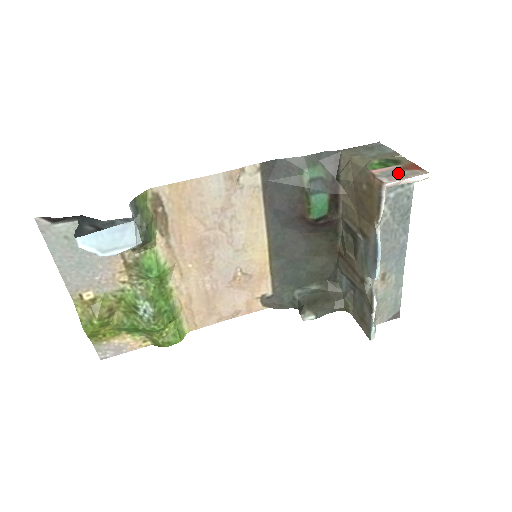
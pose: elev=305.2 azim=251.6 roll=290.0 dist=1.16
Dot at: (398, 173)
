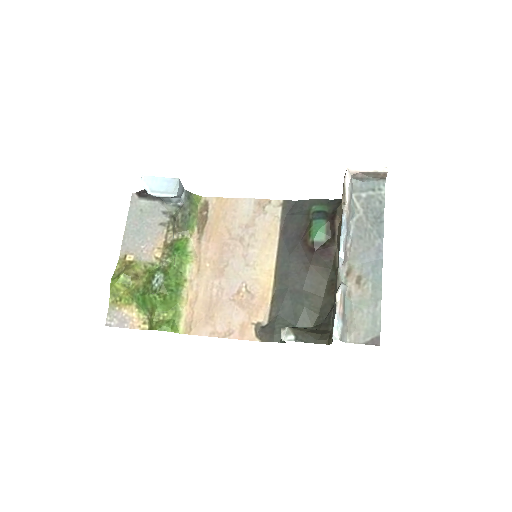
Dot at: occluded
